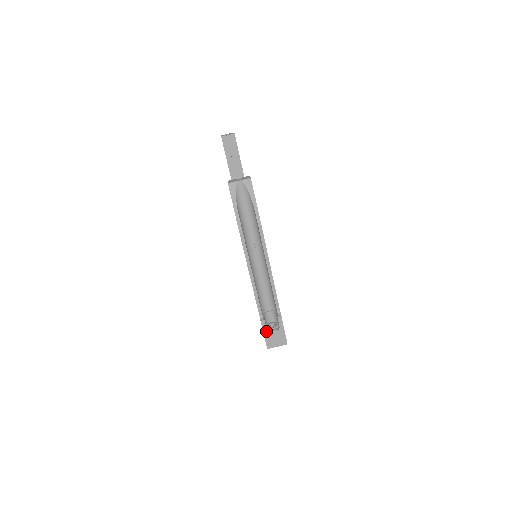
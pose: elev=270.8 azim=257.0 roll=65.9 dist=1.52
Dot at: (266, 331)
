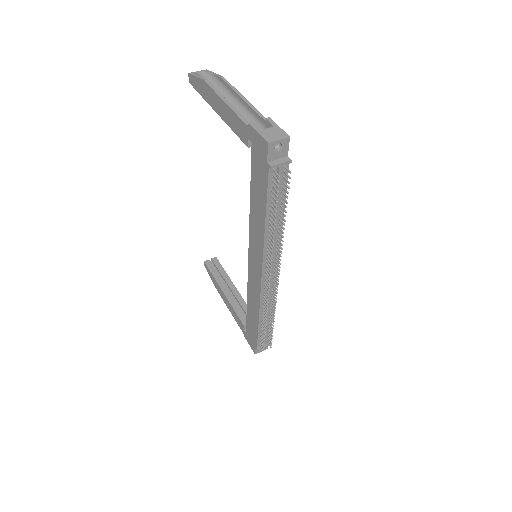
Dot at: (259, 130)
